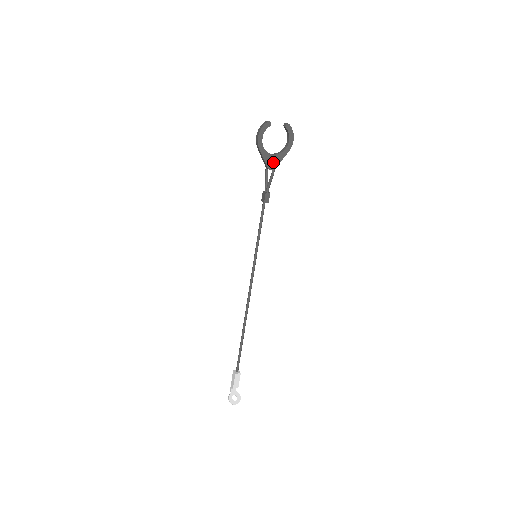
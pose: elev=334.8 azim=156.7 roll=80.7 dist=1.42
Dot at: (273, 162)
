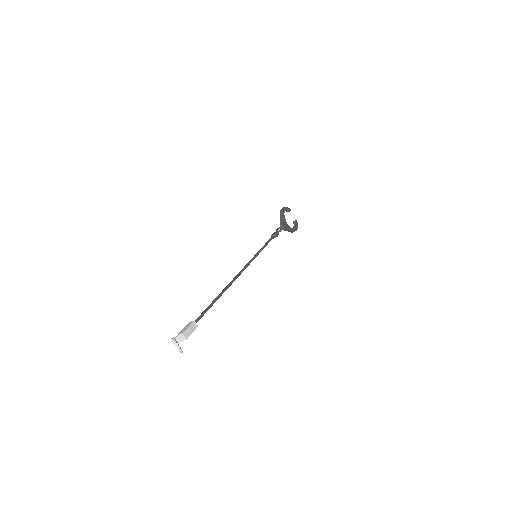
Dot at: occluded
